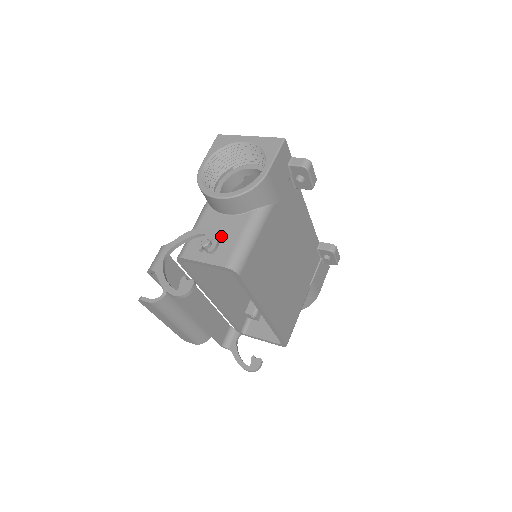
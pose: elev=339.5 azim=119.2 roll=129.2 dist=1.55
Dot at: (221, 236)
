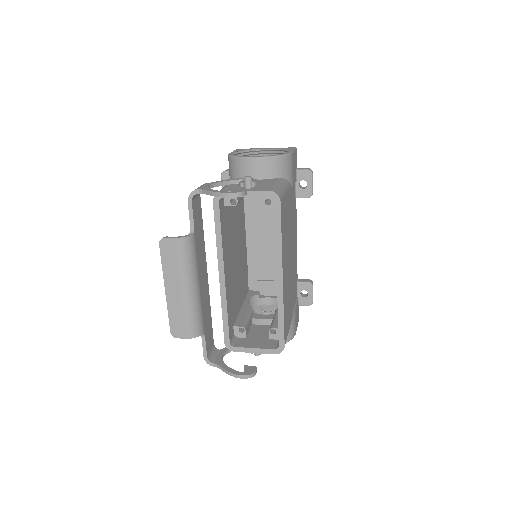
Dot at: occluded
